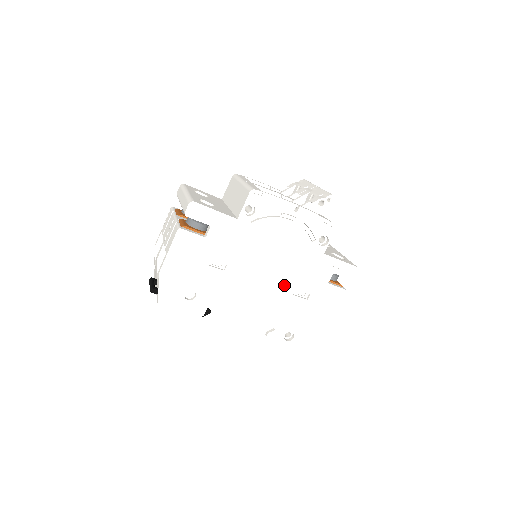
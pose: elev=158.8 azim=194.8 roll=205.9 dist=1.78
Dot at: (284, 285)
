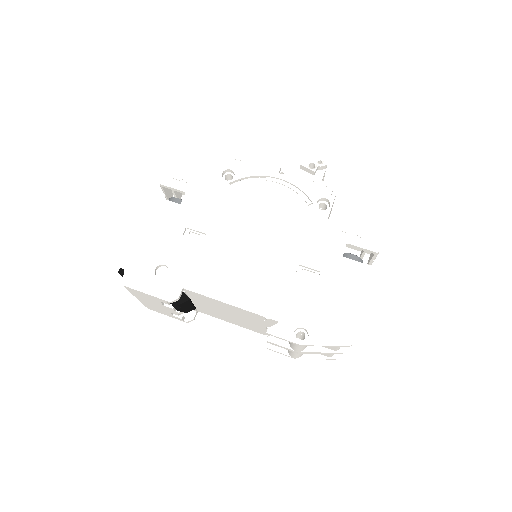
Dot at: (281, 259)
